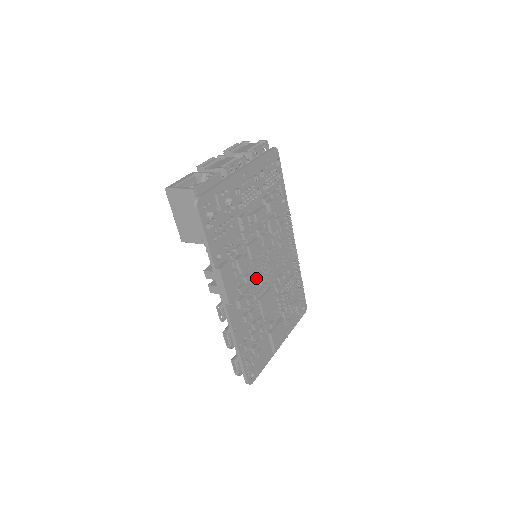
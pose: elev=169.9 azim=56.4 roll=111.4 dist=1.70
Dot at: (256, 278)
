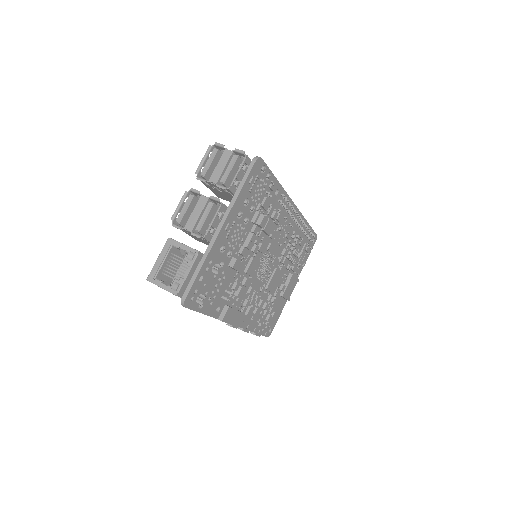
Dot at: (259, 278)
